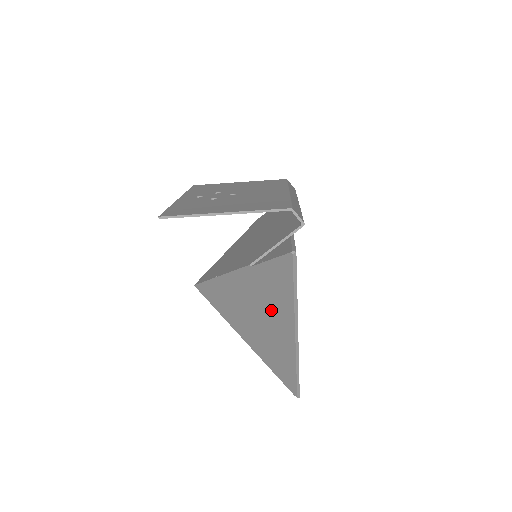
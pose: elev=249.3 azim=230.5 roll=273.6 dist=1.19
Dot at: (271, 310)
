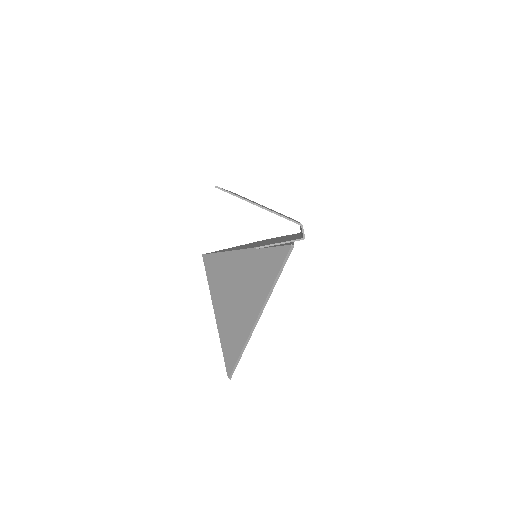
Dot at: (252, 289)
